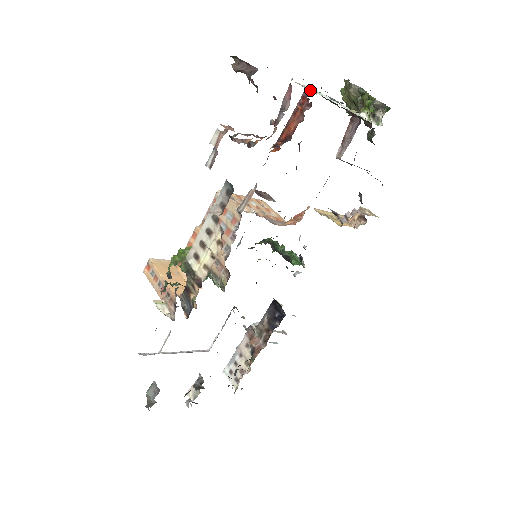
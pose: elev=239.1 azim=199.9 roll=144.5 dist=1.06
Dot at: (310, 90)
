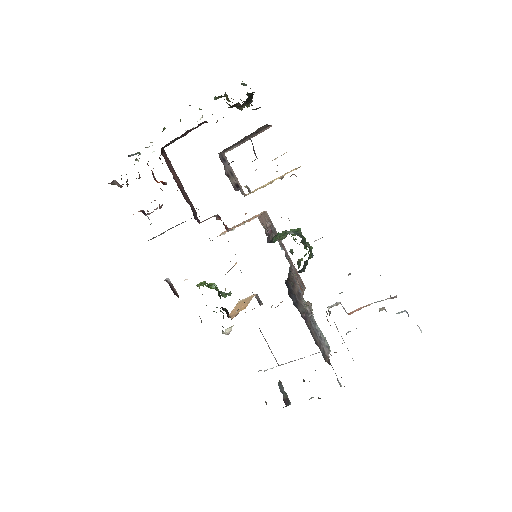
Dot at: occluded
